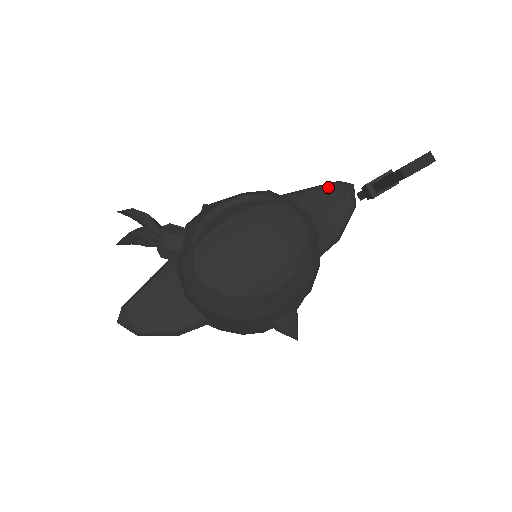
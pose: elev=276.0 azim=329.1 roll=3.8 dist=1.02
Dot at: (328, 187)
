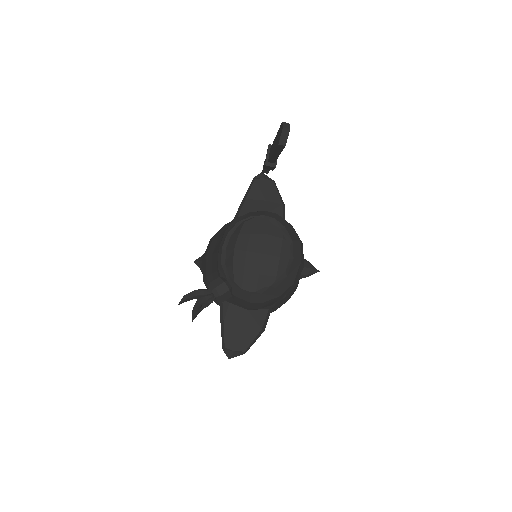
Dot at: (252, 187)
